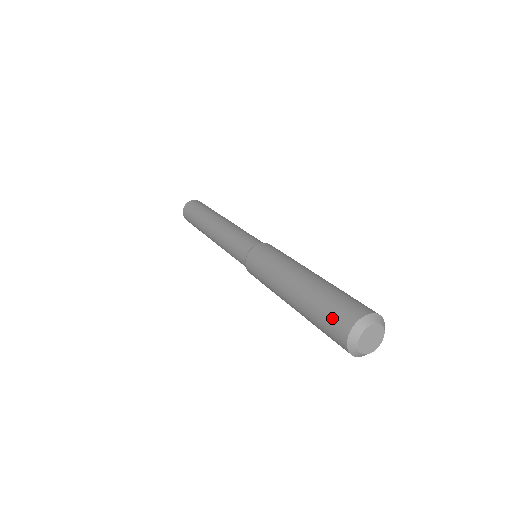
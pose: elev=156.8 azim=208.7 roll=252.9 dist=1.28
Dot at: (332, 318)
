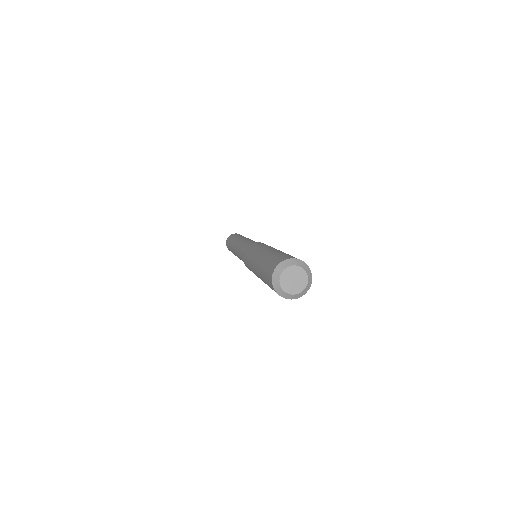
Dot at: (267, 279)
